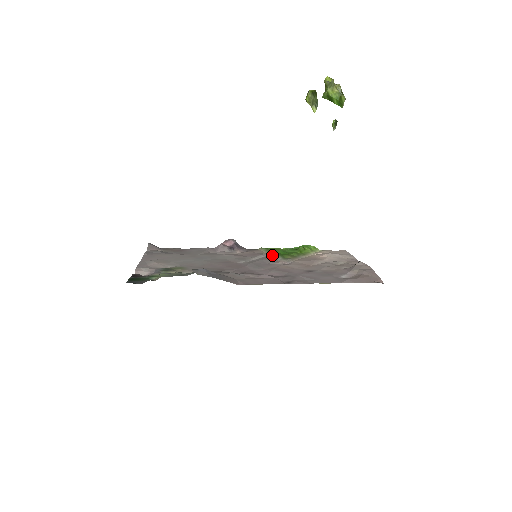
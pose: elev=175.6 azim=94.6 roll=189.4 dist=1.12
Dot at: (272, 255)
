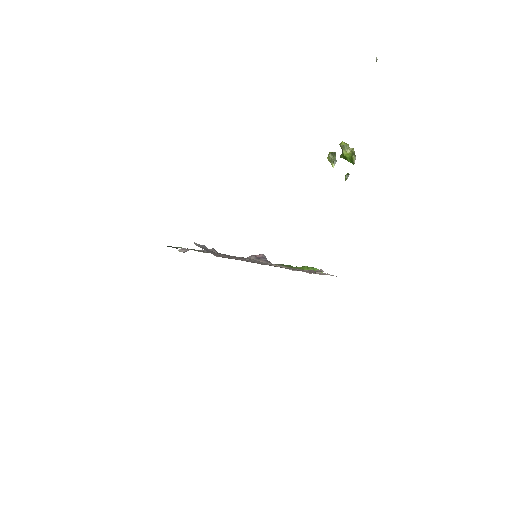
Dot at: occluded
